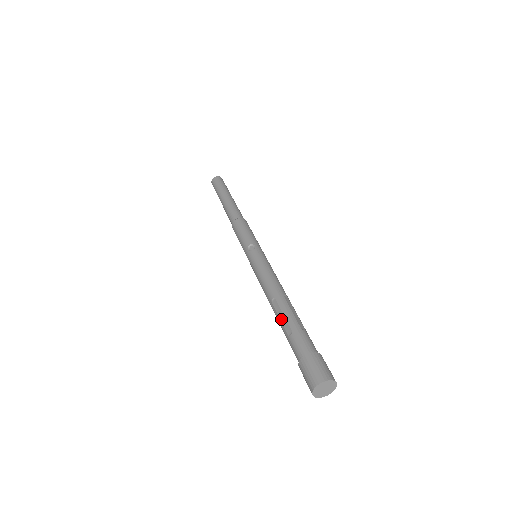
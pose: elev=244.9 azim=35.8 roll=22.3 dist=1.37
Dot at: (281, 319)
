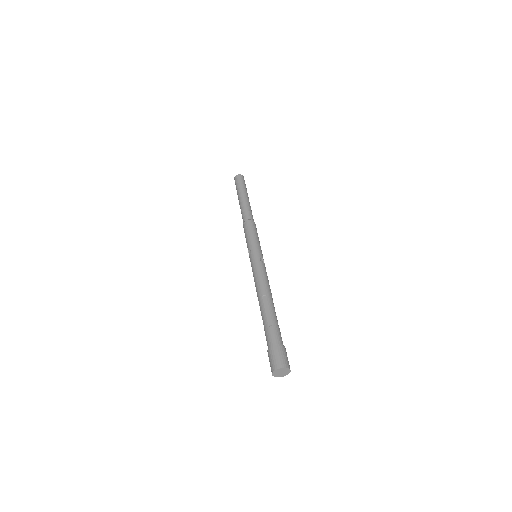
Dot at: occluded
